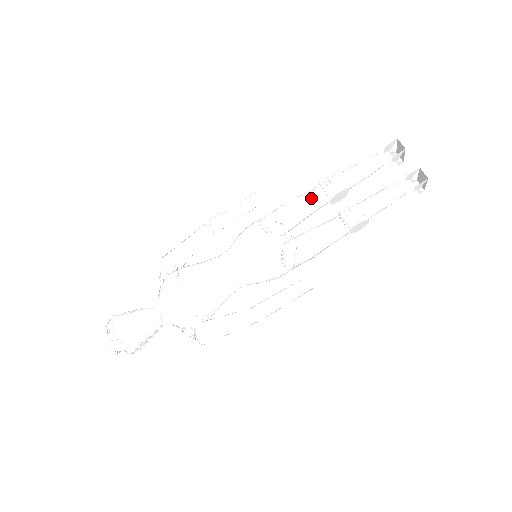
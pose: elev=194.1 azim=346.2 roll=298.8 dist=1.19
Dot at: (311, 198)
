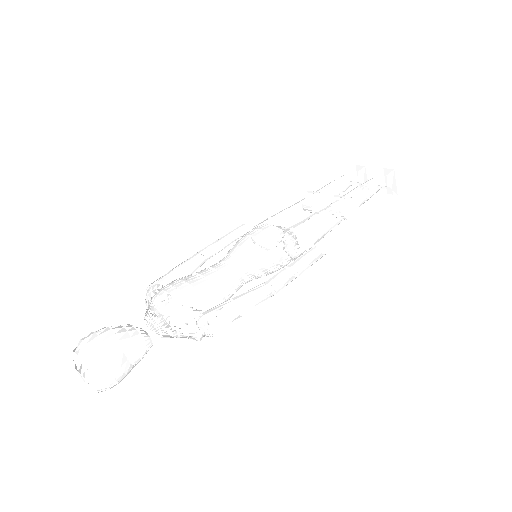
Dot at: occluded
